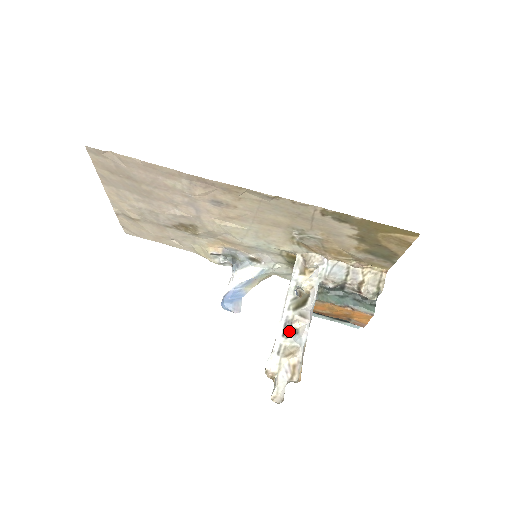
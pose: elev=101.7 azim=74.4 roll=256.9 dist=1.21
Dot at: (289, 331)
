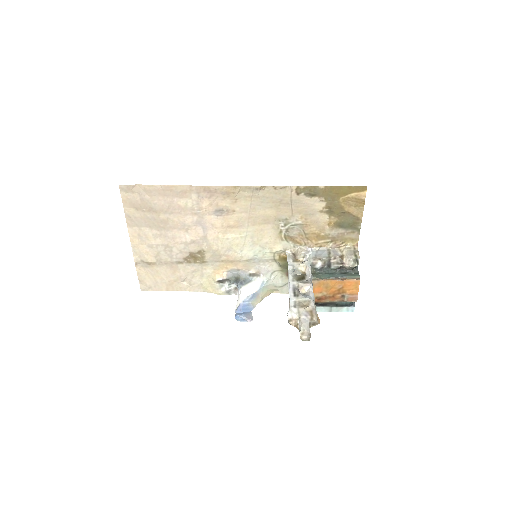
Dot at: (298, 293)
